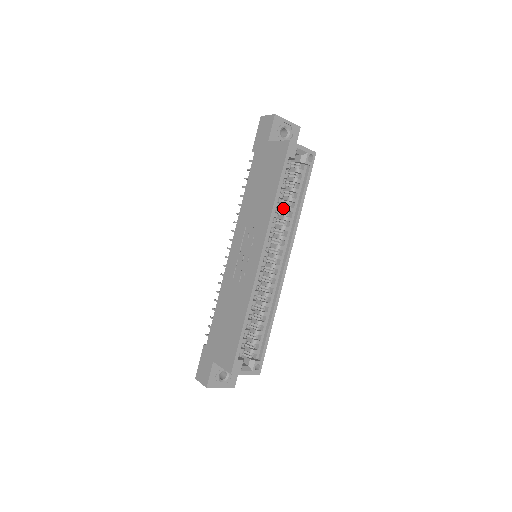
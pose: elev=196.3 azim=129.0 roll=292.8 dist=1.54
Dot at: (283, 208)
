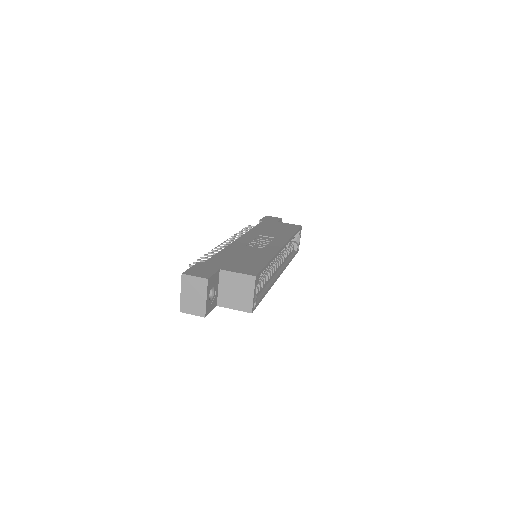
Dot at: (283, 250)
